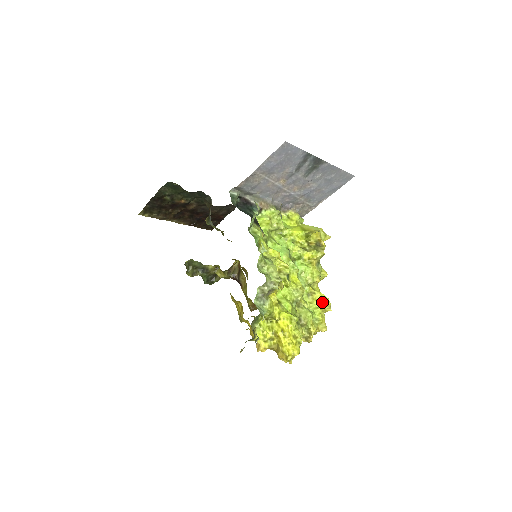
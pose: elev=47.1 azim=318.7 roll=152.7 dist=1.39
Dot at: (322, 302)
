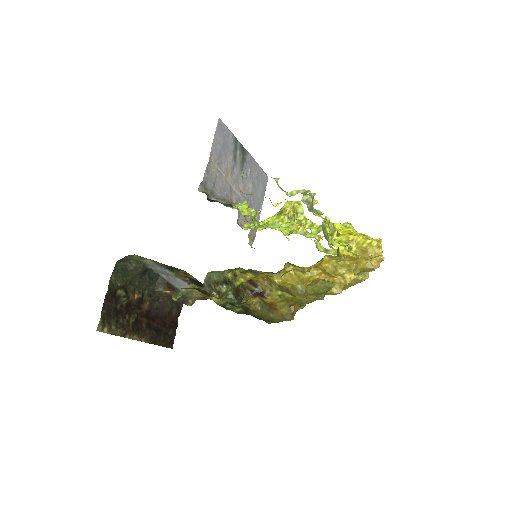
Dot at: occluded
